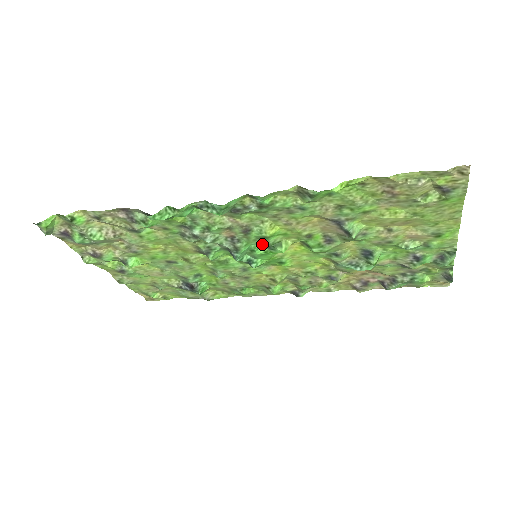
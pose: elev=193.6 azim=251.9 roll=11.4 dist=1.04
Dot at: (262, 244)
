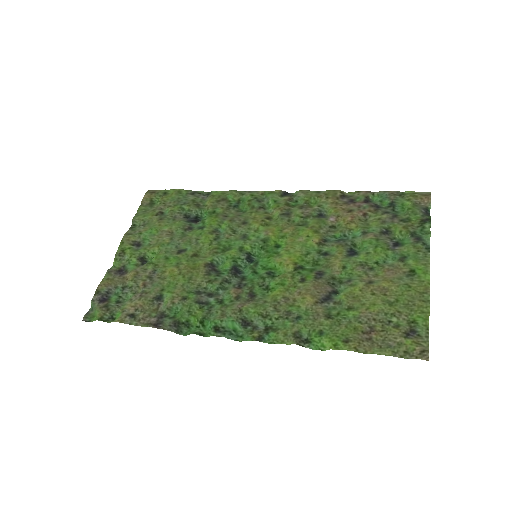
Dot at: (263, 275)
